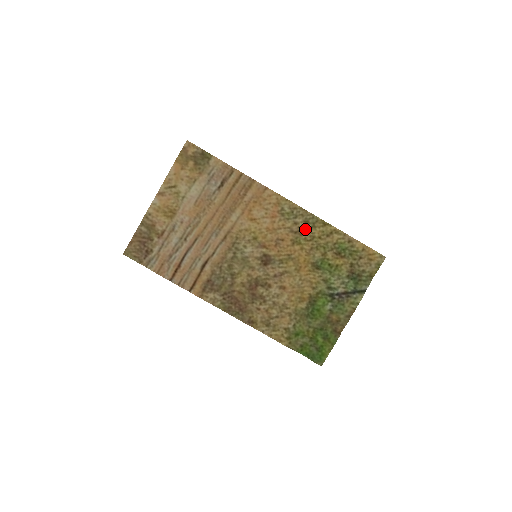
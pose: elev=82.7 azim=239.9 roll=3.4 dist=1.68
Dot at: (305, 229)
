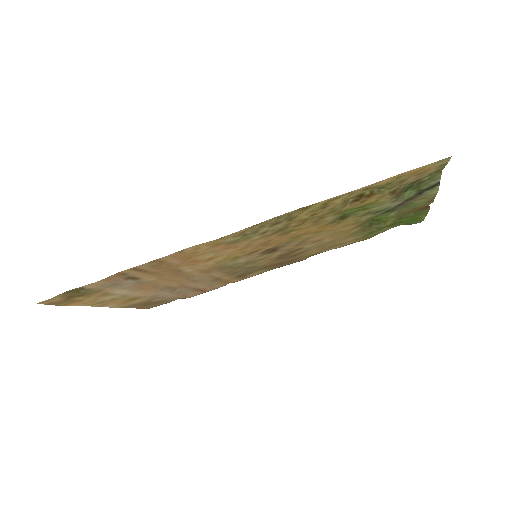
Dot at: (283, 226)
